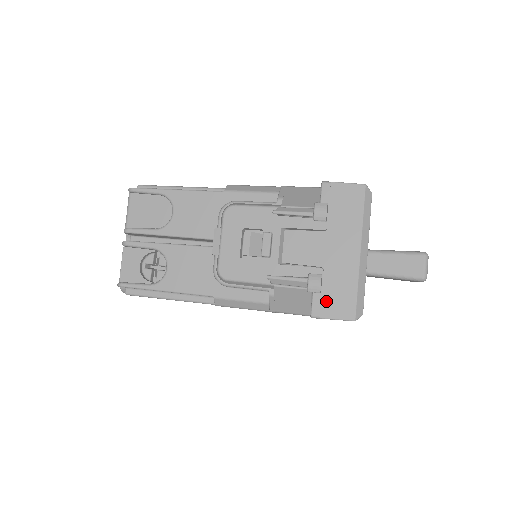
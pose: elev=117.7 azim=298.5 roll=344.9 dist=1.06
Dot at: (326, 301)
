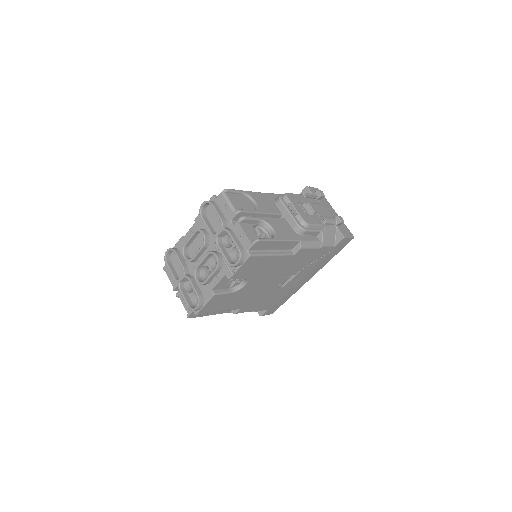
Dot at: (343, 230)
